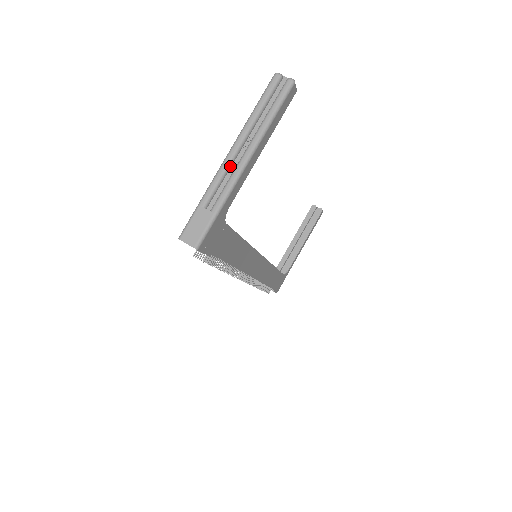
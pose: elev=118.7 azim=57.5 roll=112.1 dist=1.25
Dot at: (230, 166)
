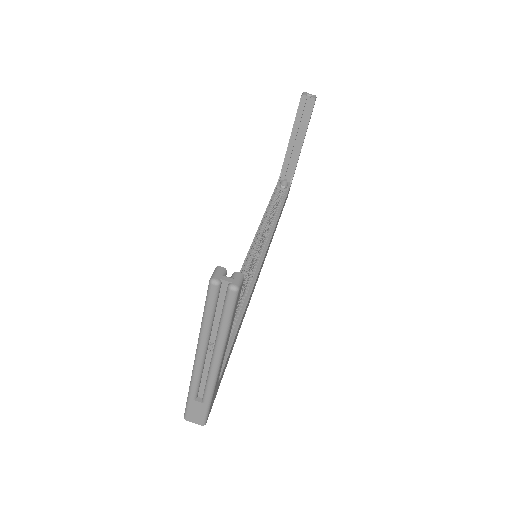
Dot at: (203, 367)
